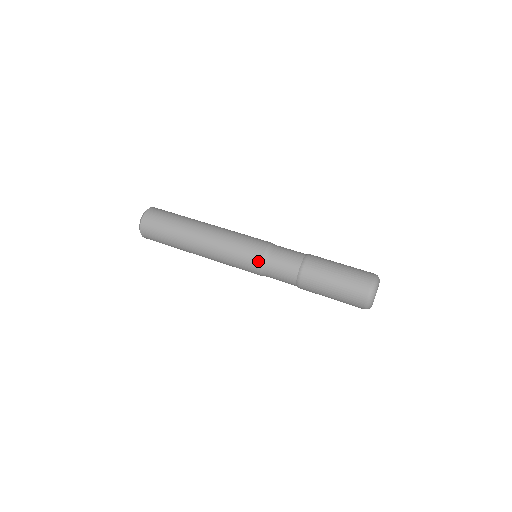
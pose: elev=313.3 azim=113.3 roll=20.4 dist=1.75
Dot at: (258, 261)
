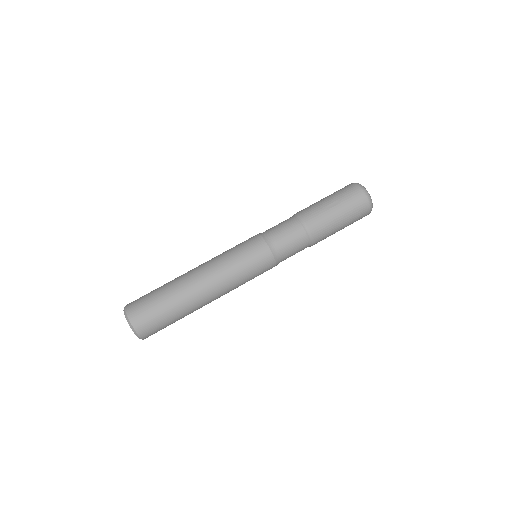
Dot at: occluded
